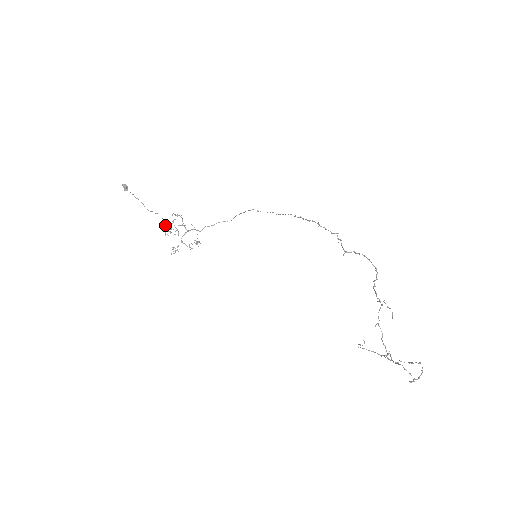
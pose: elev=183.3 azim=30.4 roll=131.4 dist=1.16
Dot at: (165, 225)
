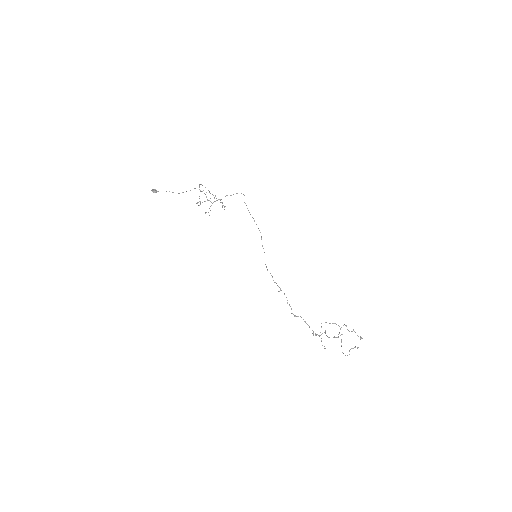
Dot at: occluded
